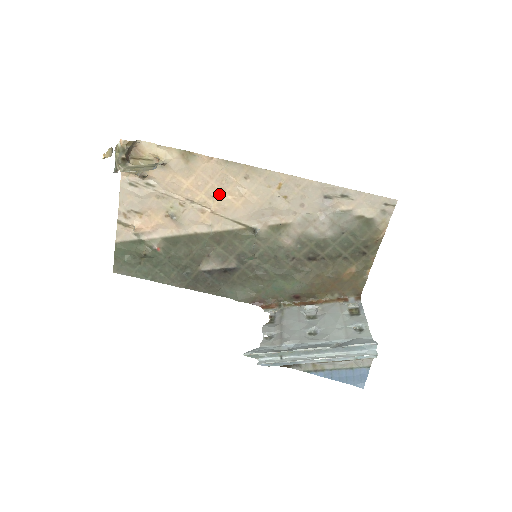
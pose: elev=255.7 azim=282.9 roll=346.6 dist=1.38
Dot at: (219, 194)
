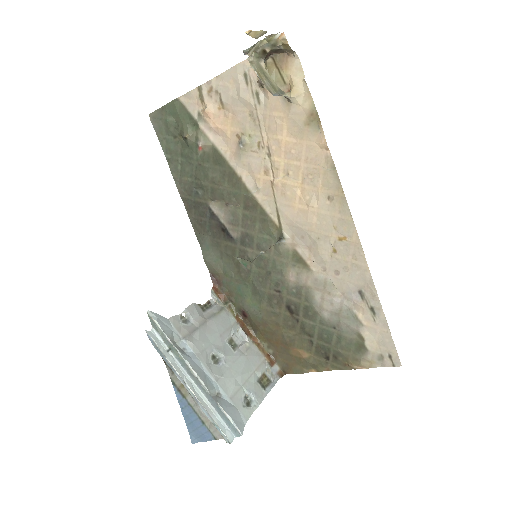
Dot at: (295, 179)
